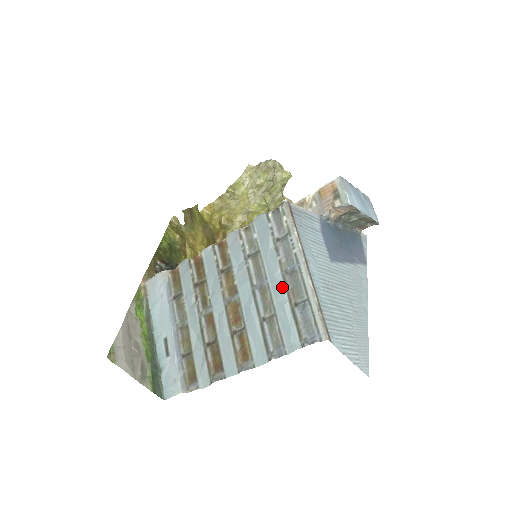
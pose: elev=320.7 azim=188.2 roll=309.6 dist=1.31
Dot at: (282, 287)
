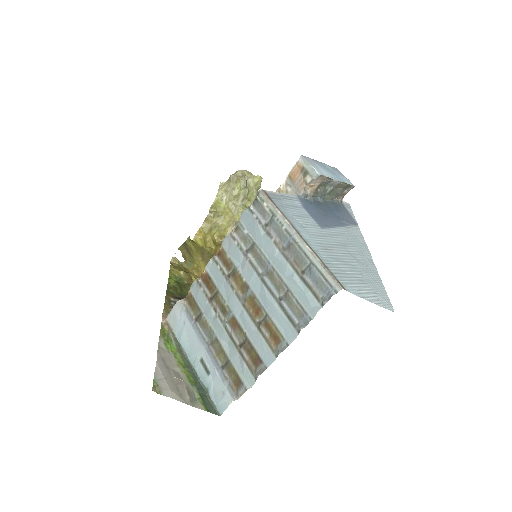
Dot at: (285, 263)
